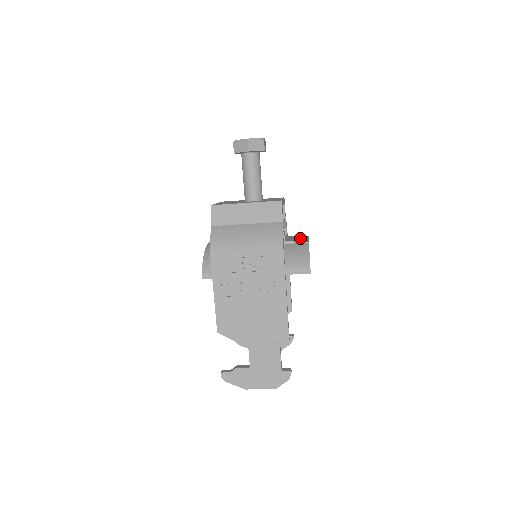
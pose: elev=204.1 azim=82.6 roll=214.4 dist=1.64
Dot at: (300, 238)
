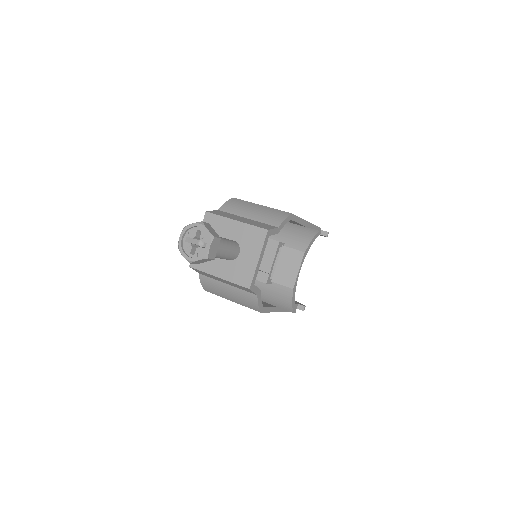
Dot at: (291, 266)
